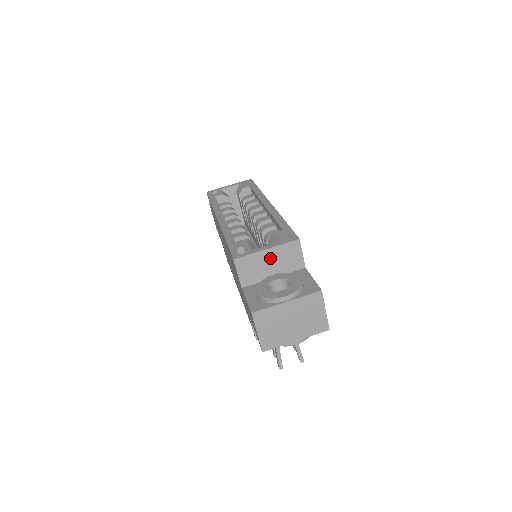
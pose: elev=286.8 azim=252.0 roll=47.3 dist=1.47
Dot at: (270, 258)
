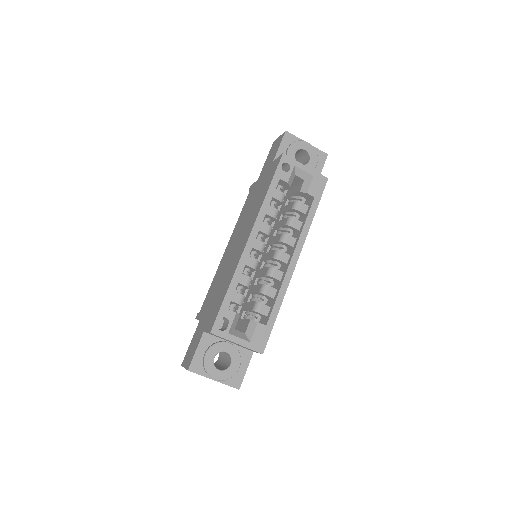
Dot at: (235, 343)
